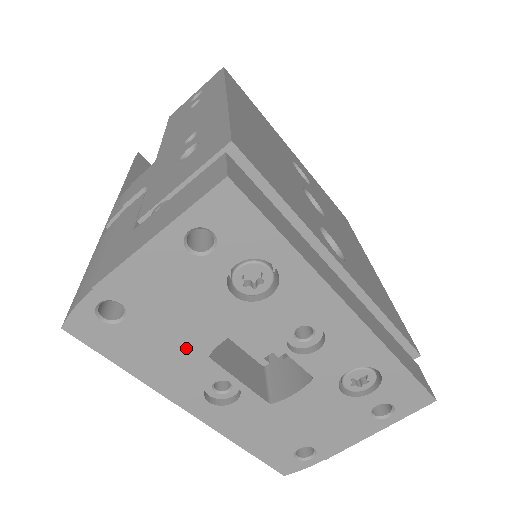
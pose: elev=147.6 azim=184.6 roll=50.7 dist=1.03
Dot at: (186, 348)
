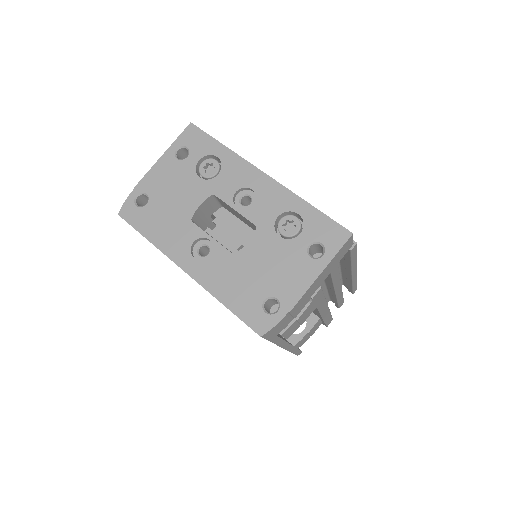
Dot at: (178, 216)
